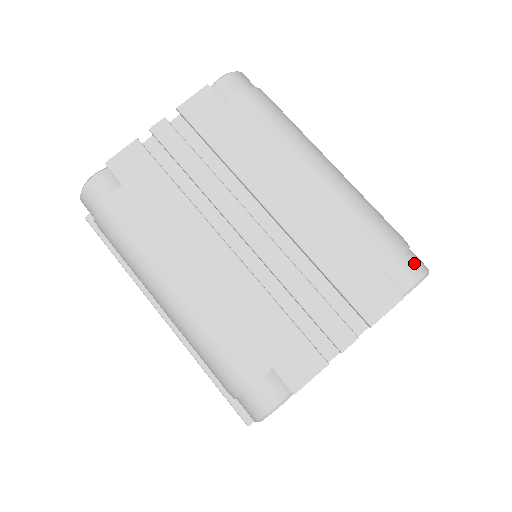
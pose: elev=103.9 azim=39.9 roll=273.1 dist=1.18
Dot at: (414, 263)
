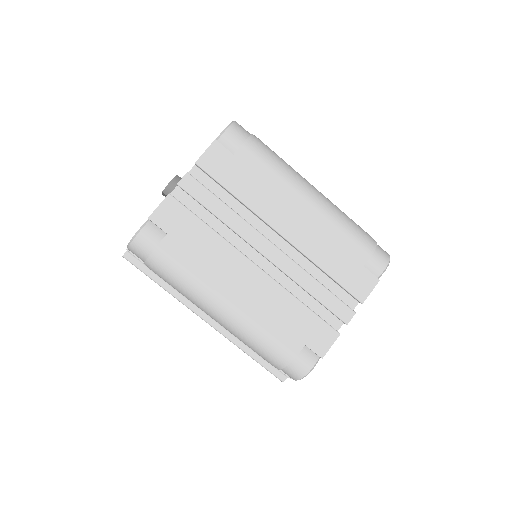
Dot at: (382, 254)
